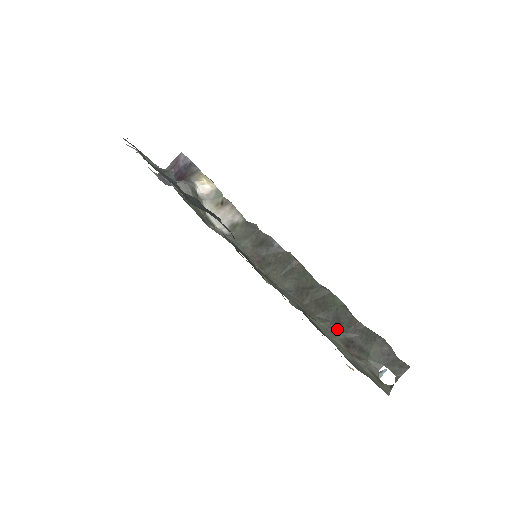
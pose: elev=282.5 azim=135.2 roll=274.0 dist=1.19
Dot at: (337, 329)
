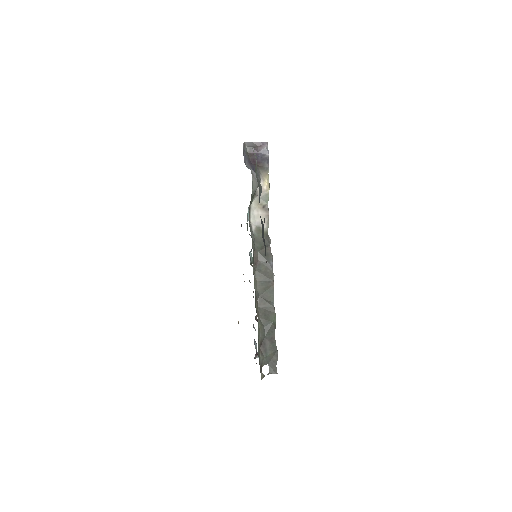
Dot at: (264, 333)
